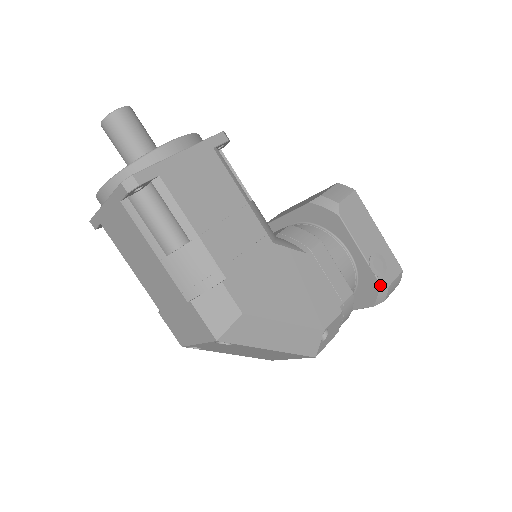
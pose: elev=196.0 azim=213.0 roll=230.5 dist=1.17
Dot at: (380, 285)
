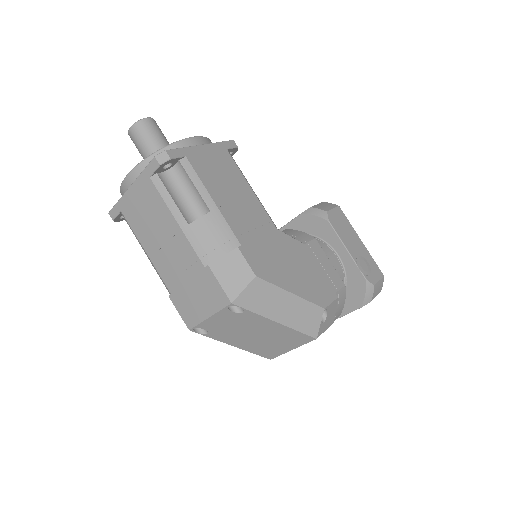
Dot at: (367, 283)
